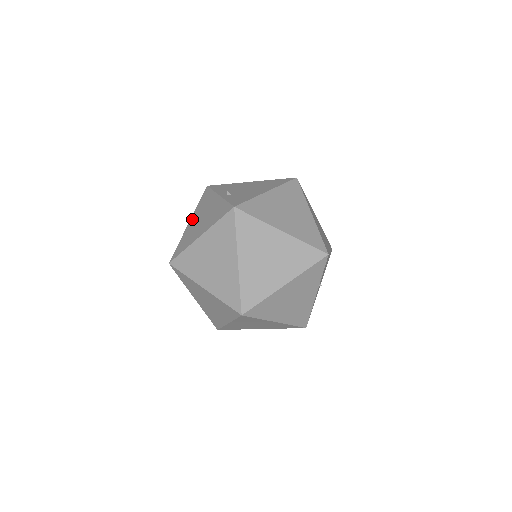
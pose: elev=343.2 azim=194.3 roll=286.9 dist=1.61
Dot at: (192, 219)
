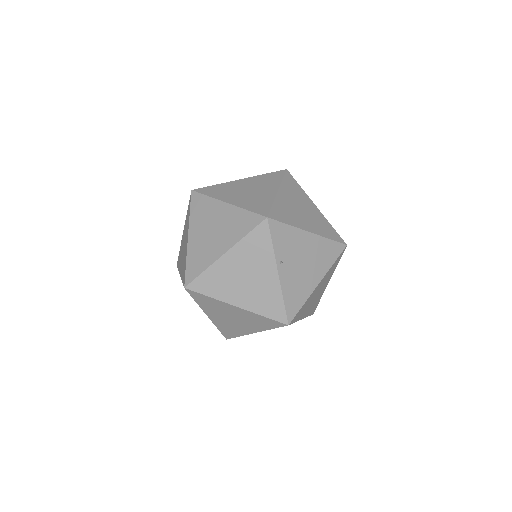
Dot at: occluded
